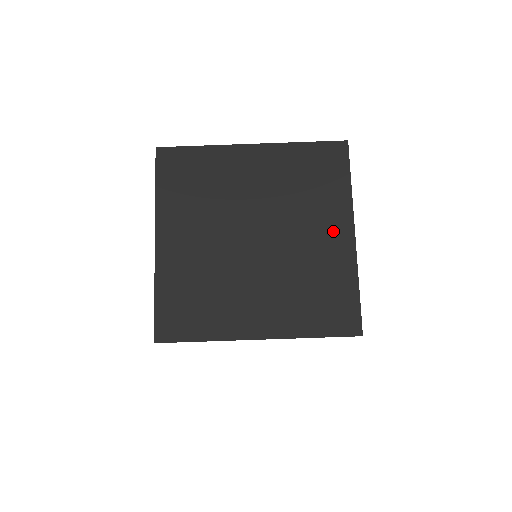
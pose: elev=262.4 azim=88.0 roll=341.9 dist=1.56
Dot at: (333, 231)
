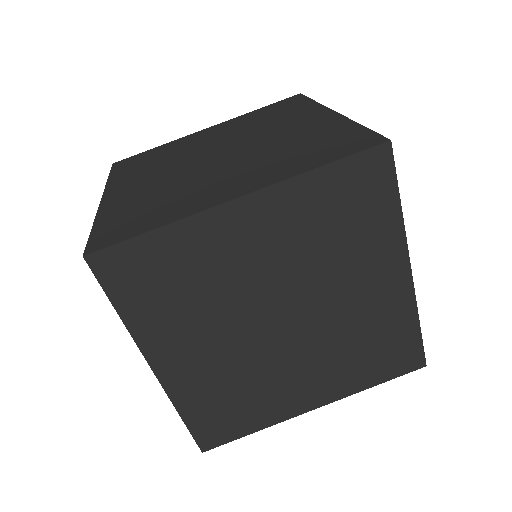
Dot at: (308, 119)
